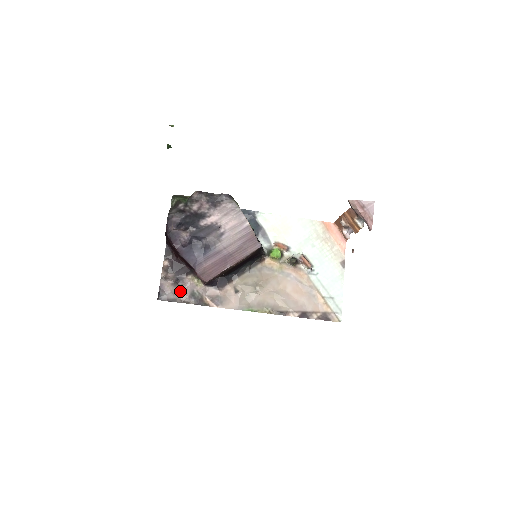
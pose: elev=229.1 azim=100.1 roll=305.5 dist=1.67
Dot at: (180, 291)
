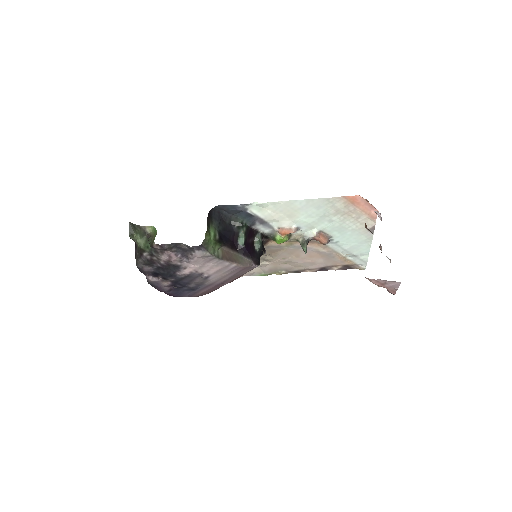
Dot at: occluded
